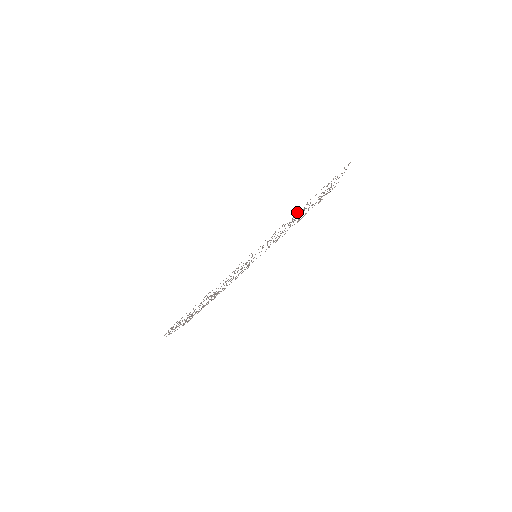
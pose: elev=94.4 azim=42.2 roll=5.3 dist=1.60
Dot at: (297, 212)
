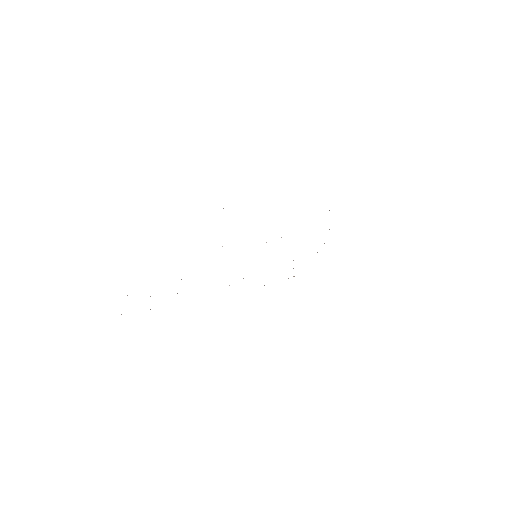
Dot at: occluded
